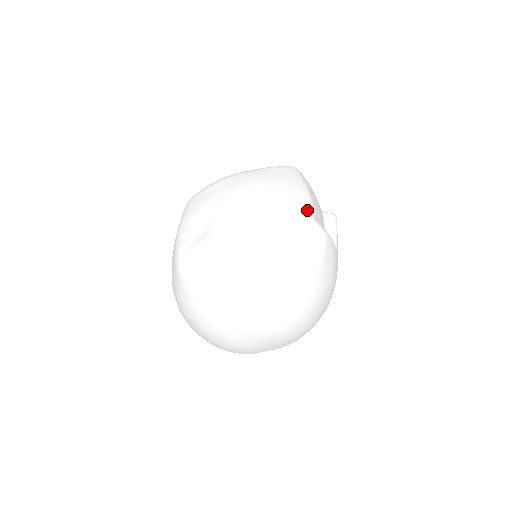
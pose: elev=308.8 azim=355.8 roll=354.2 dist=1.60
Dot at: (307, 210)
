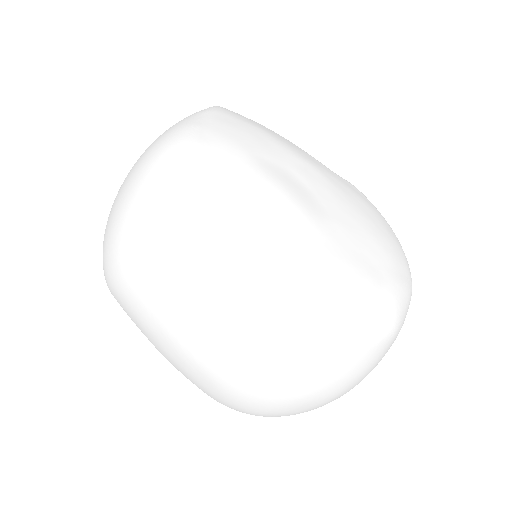
Dot at: (321, 163)
